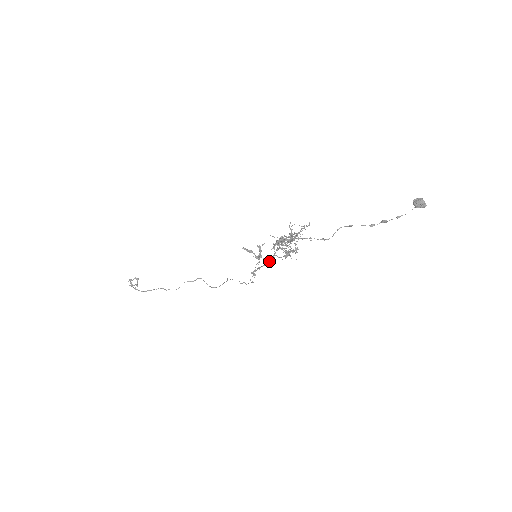
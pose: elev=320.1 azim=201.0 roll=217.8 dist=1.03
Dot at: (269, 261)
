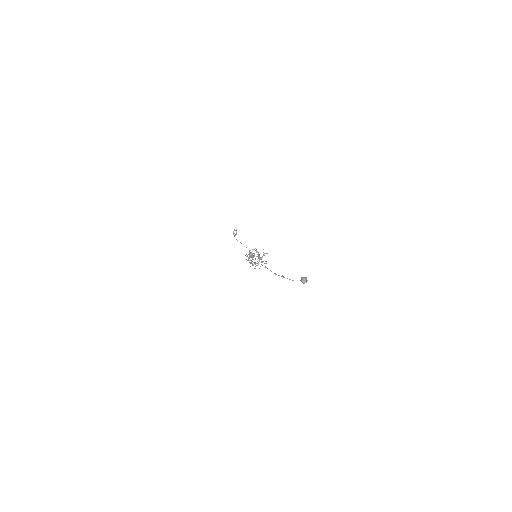
Dot at: occluded
